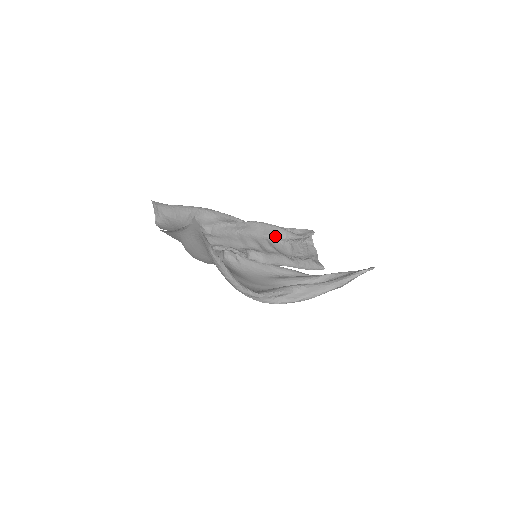
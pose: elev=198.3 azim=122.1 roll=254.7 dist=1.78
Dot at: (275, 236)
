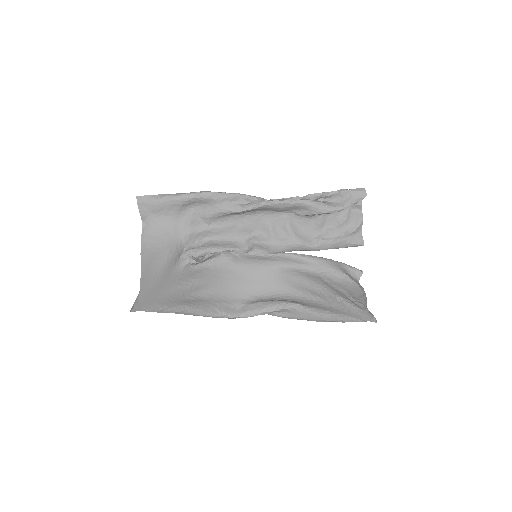
Dot at: (299, 211)
